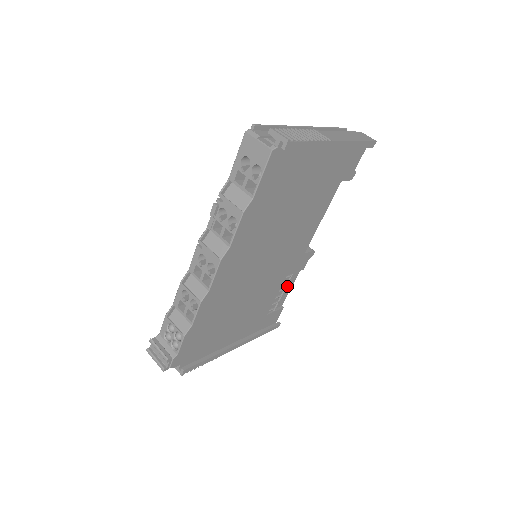
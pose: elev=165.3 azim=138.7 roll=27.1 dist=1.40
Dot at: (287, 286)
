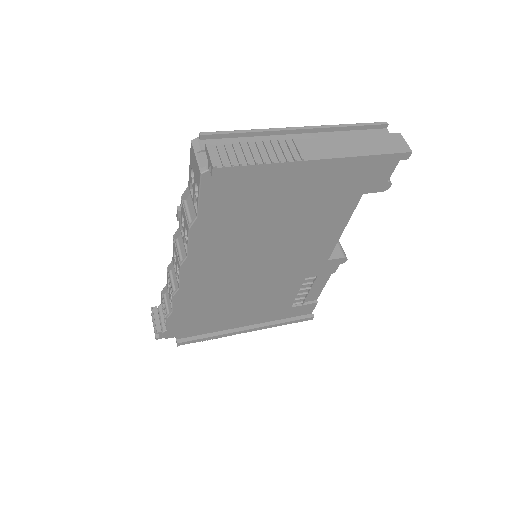
Dot at: (316, 285)
